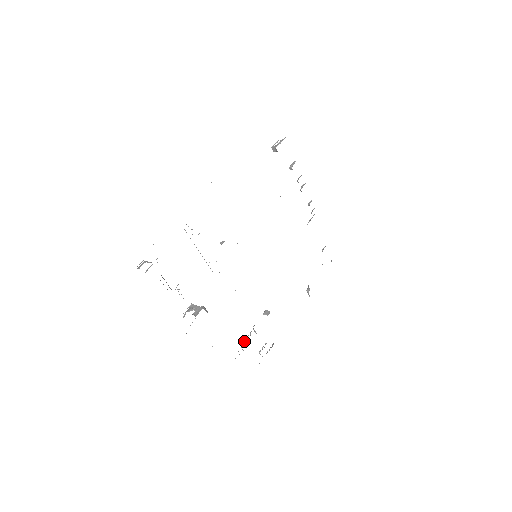
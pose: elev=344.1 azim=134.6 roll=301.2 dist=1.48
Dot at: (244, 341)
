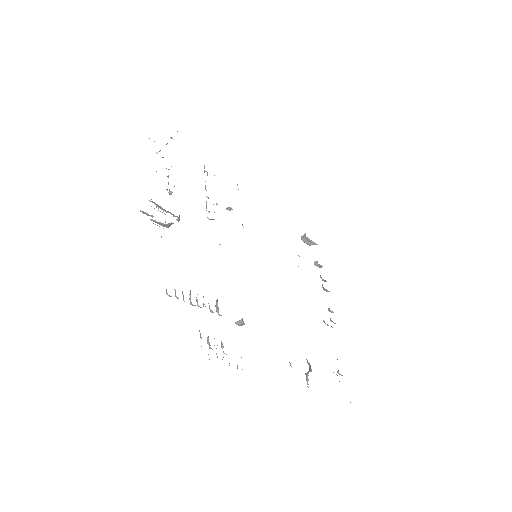
Dot at: occluded
